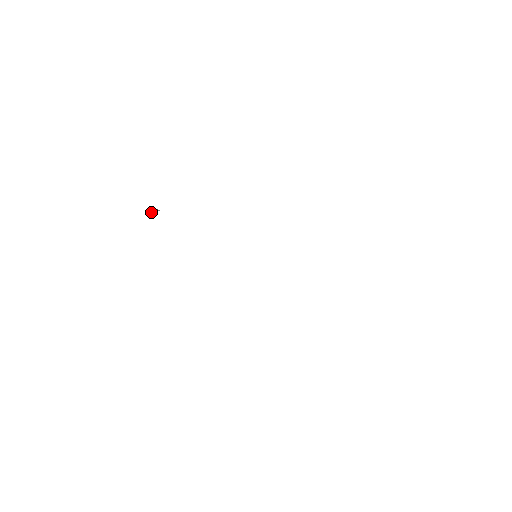
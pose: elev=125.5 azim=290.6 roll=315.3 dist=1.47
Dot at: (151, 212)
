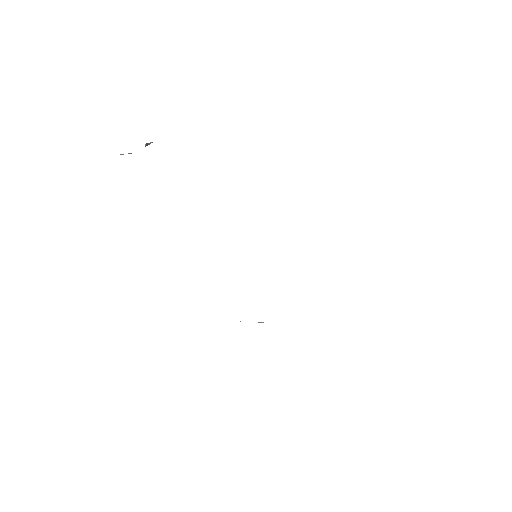
Dot at: occluded
